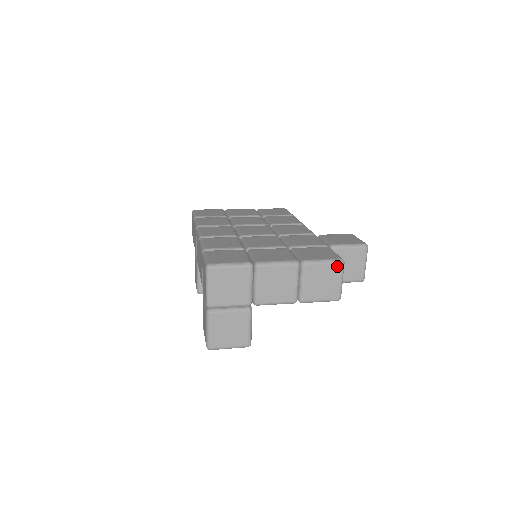
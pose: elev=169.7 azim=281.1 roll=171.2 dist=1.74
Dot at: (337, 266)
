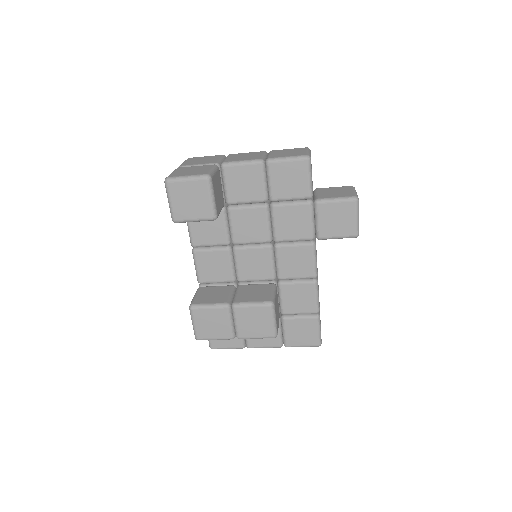
Dot at: (302, 148)
